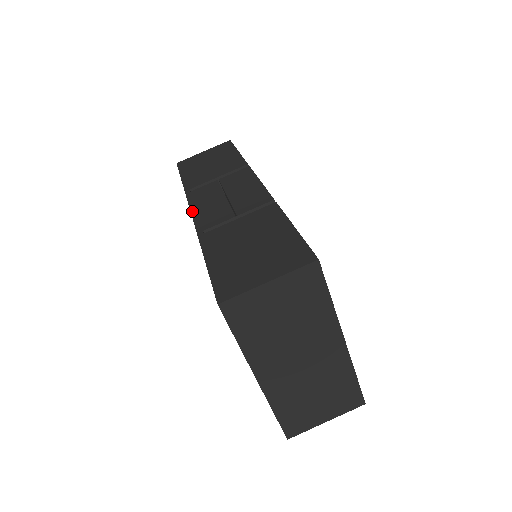
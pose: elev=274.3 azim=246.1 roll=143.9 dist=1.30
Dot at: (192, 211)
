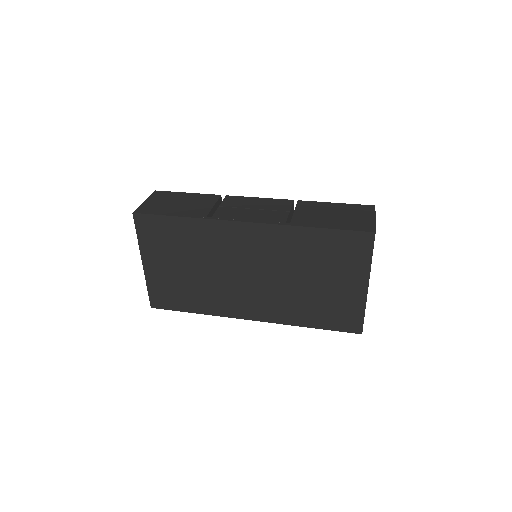
Dot at: (248, 221)
